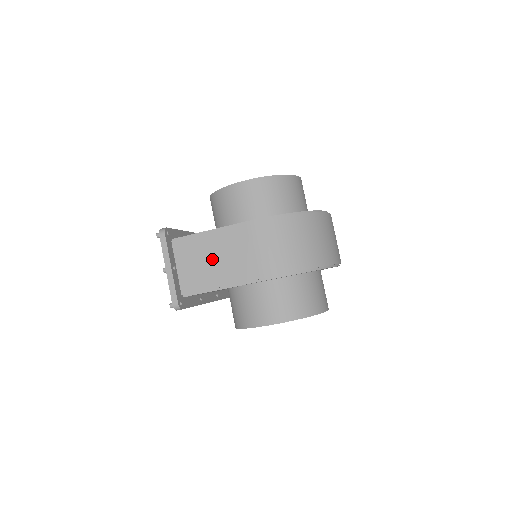
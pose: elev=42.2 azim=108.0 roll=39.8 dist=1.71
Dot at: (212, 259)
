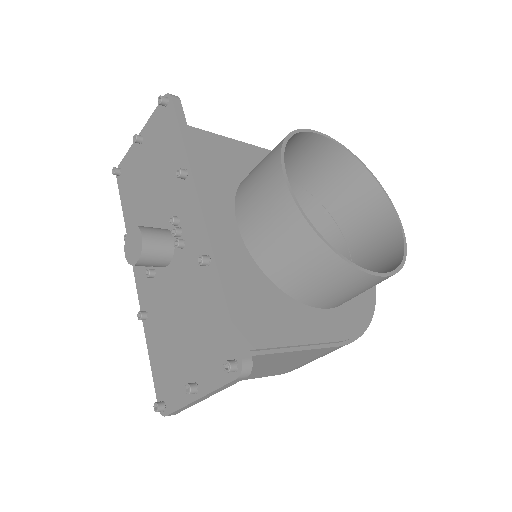
Dot at: (259, 368)
